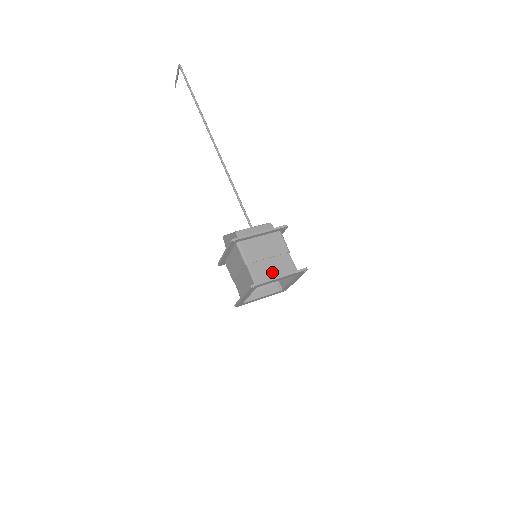
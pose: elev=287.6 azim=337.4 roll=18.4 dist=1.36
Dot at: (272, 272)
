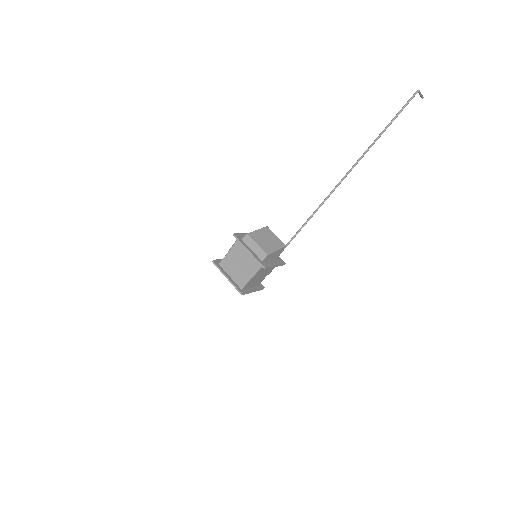
Dot at: (232, 271)
